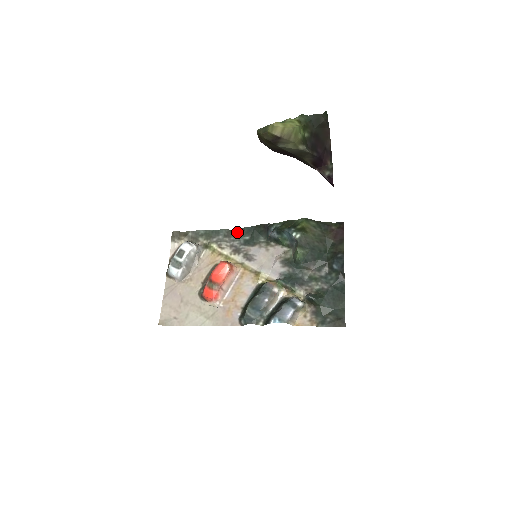
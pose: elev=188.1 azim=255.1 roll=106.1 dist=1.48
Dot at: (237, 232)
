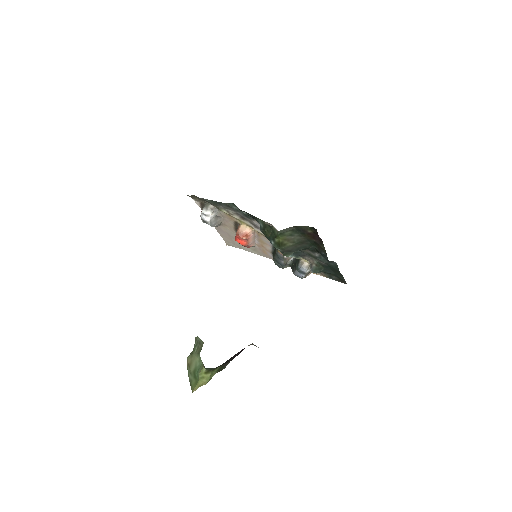
Dot at: (234, 206)
